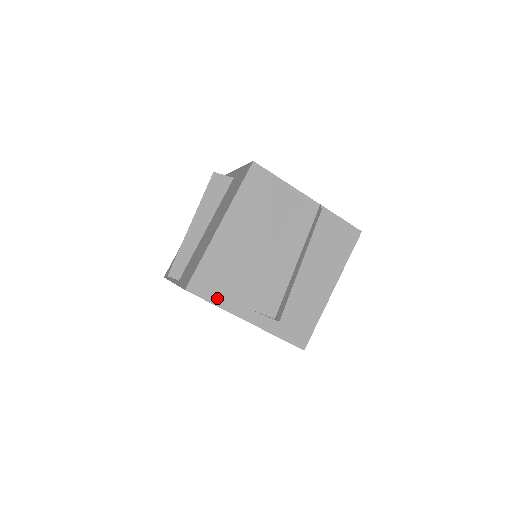
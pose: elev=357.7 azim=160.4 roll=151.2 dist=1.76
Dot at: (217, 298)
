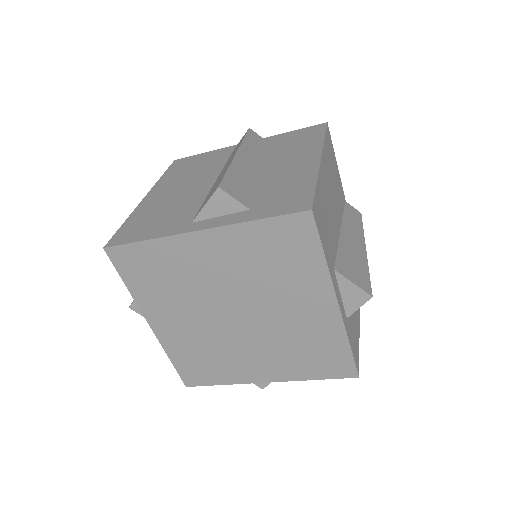
Dot at: (148, 235)
